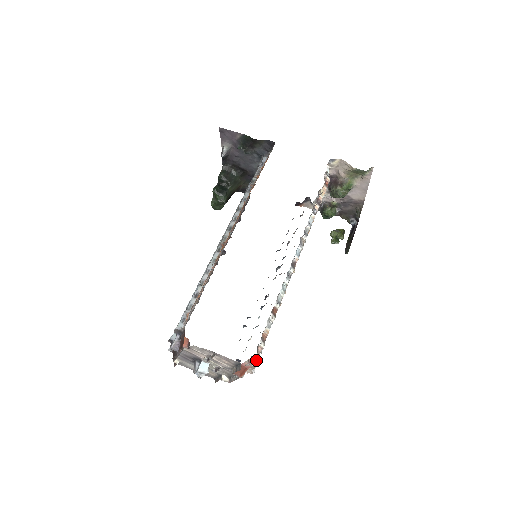
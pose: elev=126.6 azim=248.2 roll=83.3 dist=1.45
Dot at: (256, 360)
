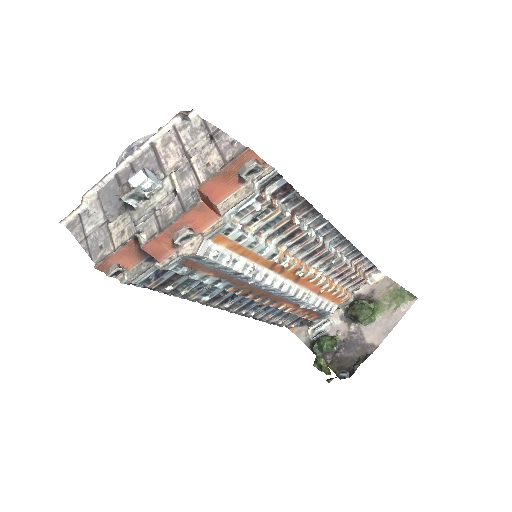
Dot at: (253, 189)
